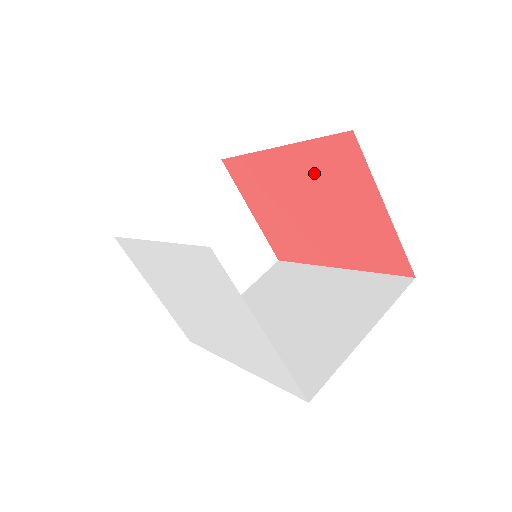
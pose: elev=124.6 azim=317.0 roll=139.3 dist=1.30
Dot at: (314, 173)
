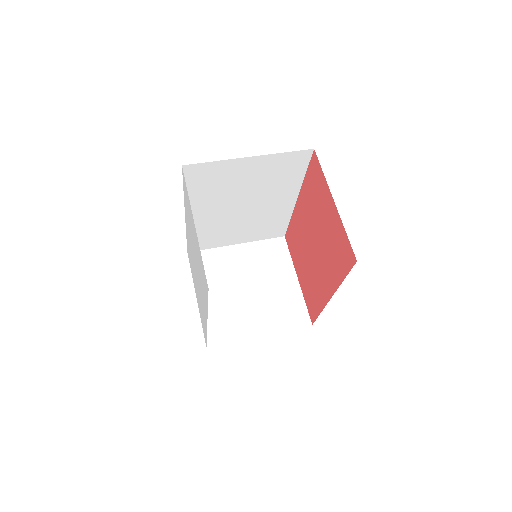
Dot at: (310, 203)
